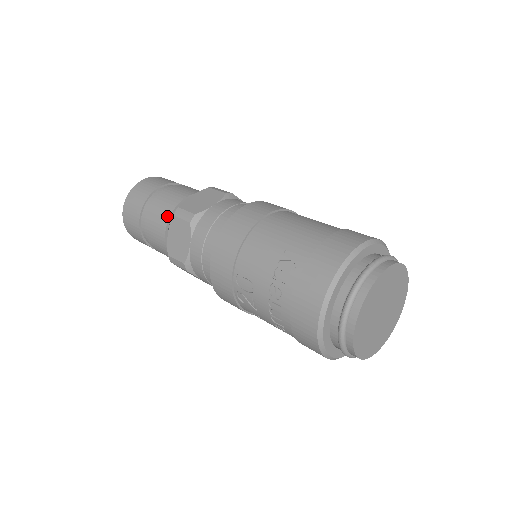
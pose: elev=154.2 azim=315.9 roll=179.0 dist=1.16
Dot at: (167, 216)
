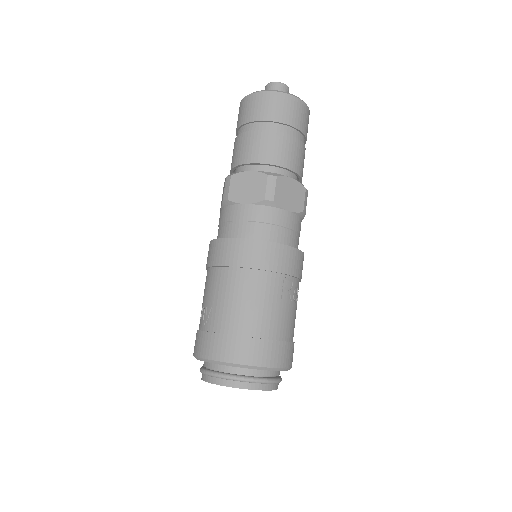
Dot at: (234, 164)
